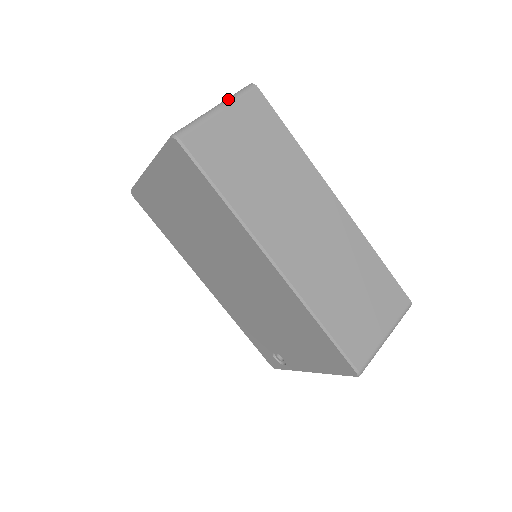
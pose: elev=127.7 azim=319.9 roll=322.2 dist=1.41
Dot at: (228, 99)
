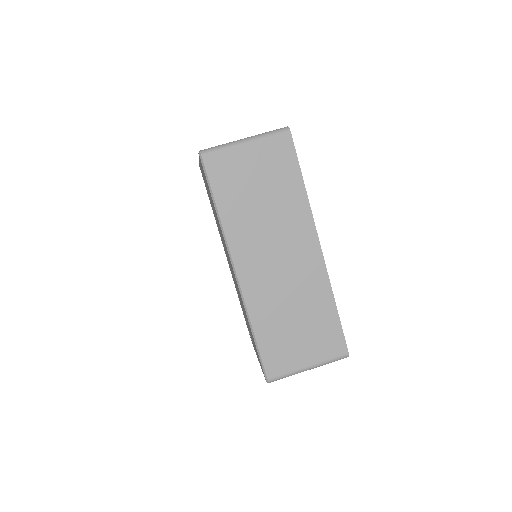
Dot at: (259, 135)
